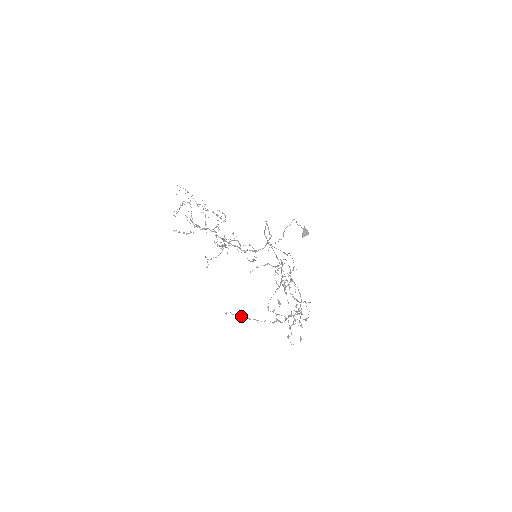
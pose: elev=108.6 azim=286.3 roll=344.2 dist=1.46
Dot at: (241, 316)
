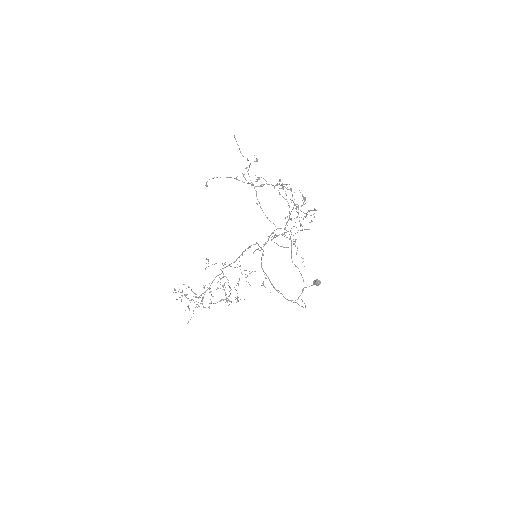
Dot at: occluded
